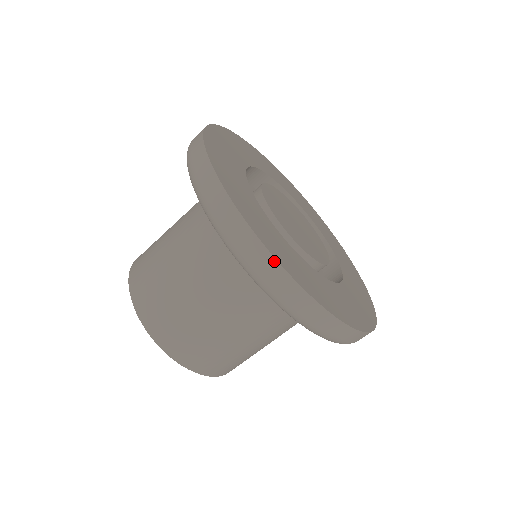
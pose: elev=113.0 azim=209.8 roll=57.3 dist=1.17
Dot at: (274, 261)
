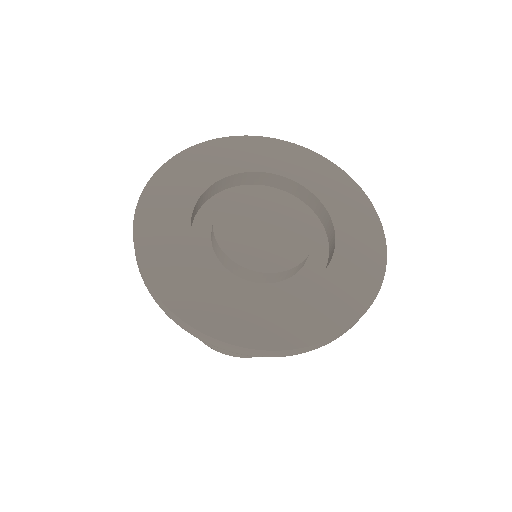
Dot at: (276, 351)
